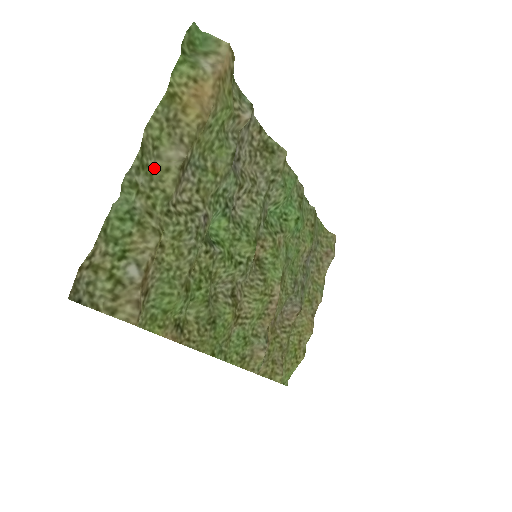
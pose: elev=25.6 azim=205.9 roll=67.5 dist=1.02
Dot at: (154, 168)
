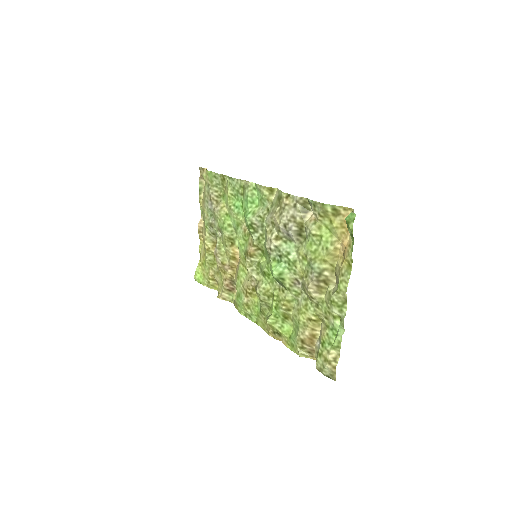
Dot at: (331, 298)
